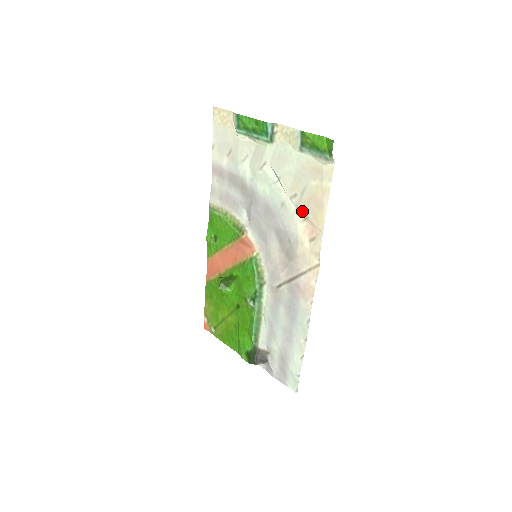
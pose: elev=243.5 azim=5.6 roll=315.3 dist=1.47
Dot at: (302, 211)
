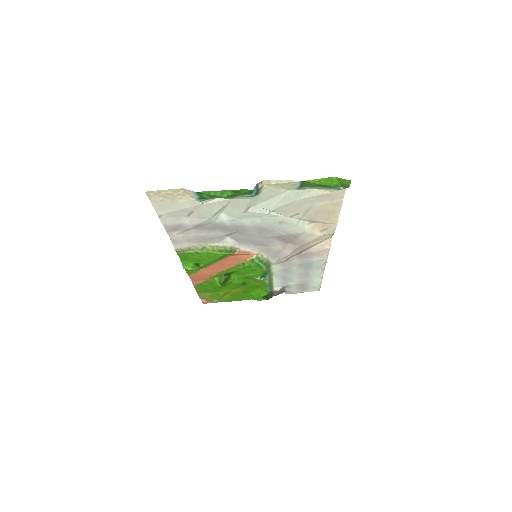
Dot at: (308, 220)
